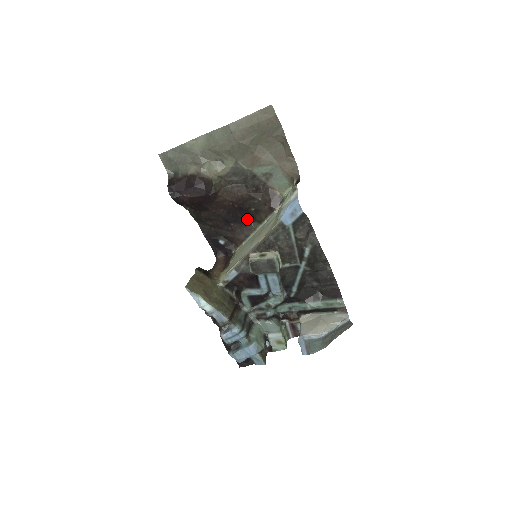
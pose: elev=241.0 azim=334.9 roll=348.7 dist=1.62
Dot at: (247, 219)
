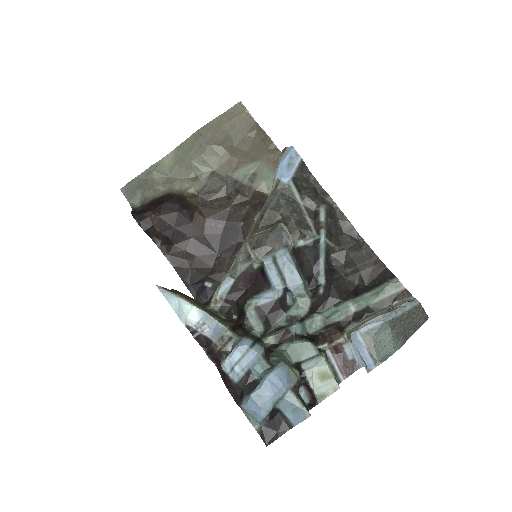
Dot at: (237, 242)
